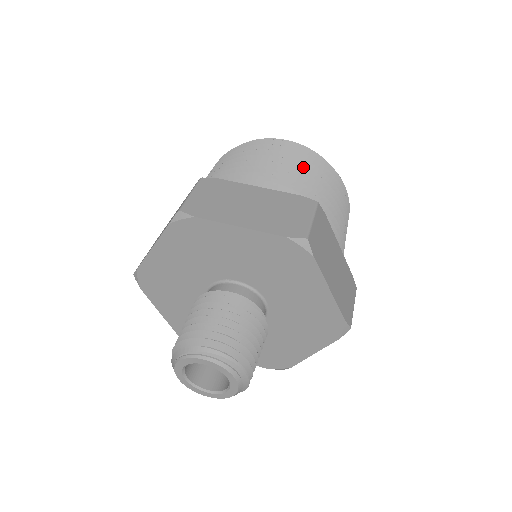
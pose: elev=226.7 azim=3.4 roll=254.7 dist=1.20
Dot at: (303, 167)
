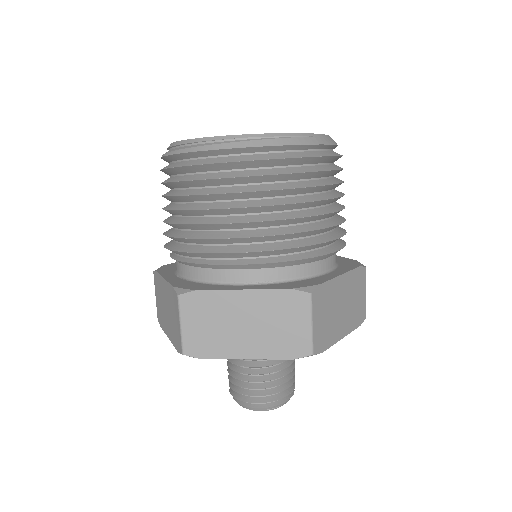
Dot at: occluded
